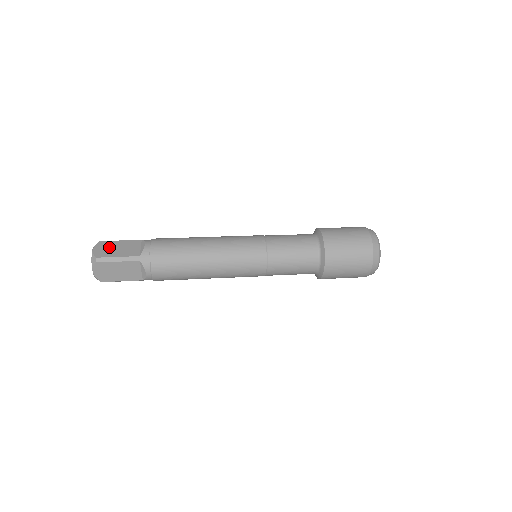
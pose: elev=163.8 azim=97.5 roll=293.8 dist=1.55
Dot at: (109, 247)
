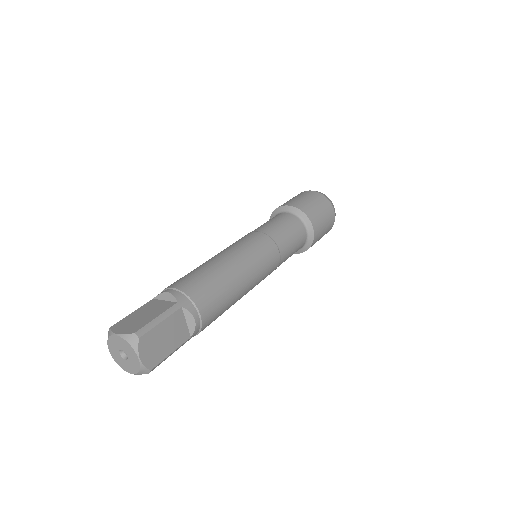
Dot at: (131, 321)
